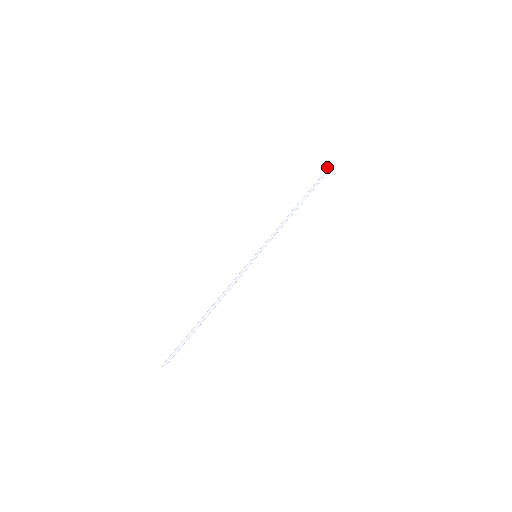
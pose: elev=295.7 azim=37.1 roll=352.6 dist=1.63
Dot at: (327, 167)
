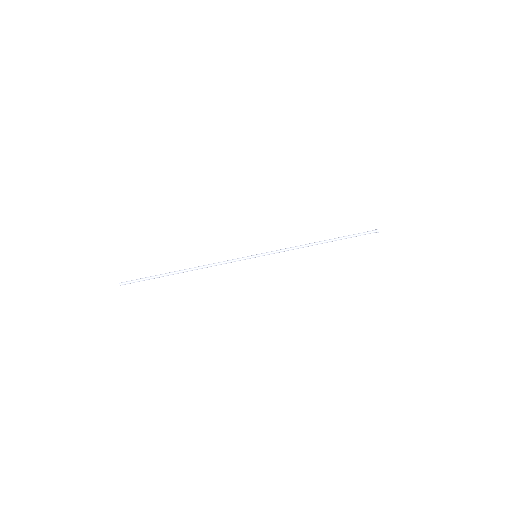
Dot at: (376, 229)
